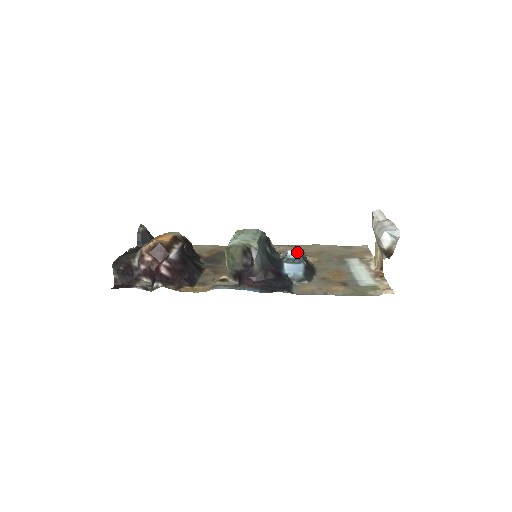
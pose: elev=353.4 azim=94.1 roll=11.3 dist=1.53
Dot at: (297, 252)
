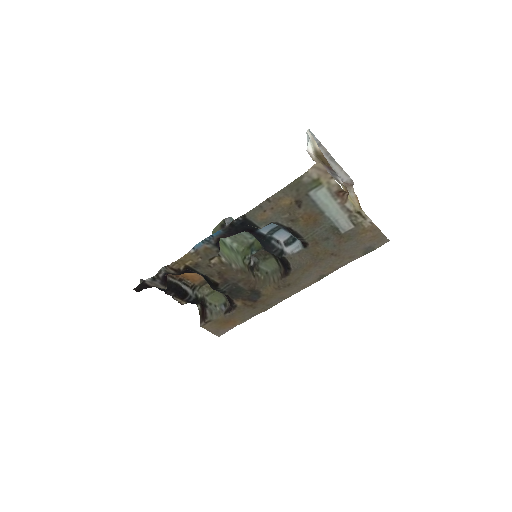
Dot at: (284, 233)
